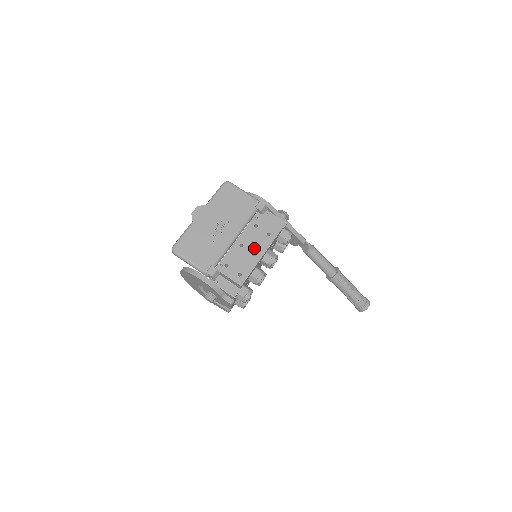
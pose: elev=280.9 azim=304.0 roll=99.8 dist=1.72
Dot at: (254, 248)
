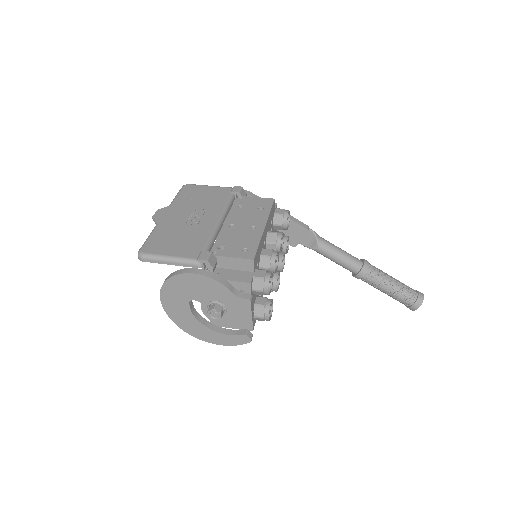
Dot at: (250, 223)
